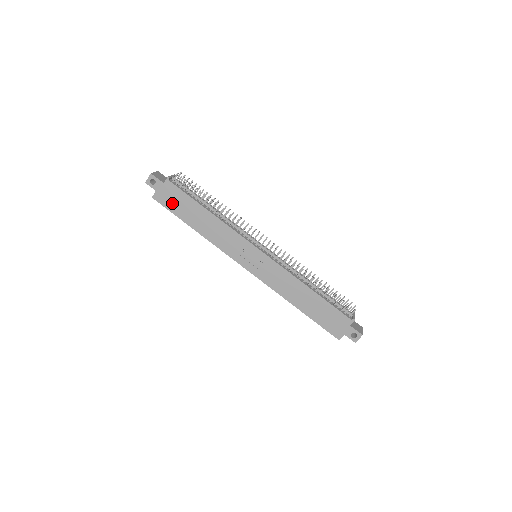
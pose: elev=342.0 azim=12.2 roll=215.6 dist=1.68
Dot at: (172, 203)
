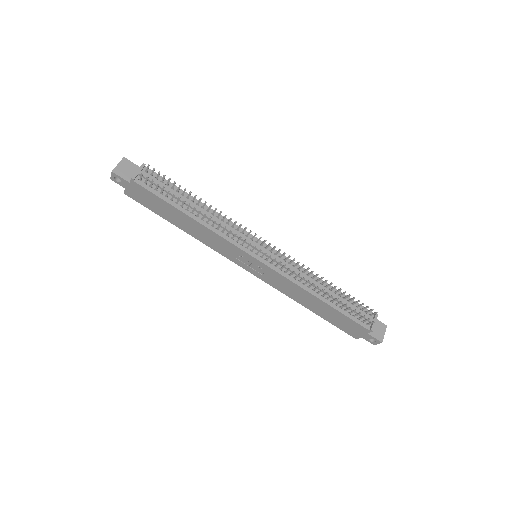
Dot at: (147, 202)
